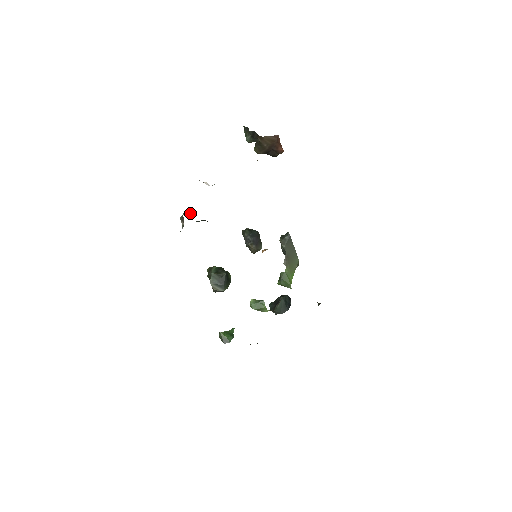
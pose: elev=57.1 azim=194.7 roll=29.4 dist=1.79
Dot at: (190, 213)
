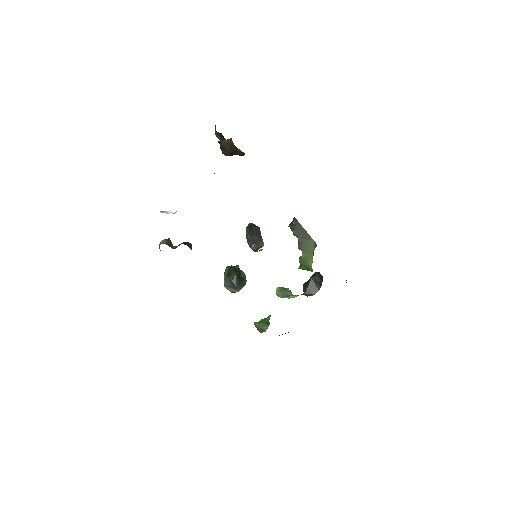
Dot at: (166, 241)
